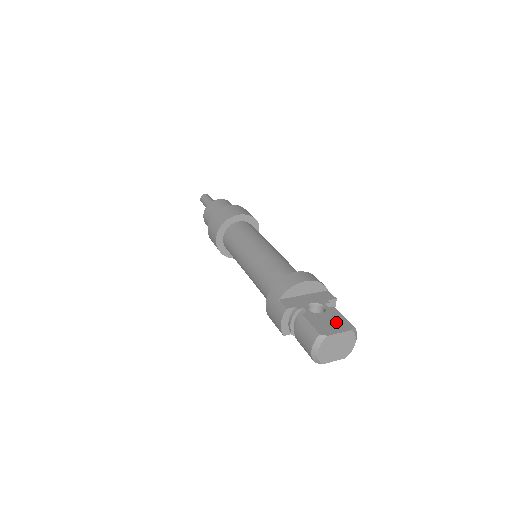
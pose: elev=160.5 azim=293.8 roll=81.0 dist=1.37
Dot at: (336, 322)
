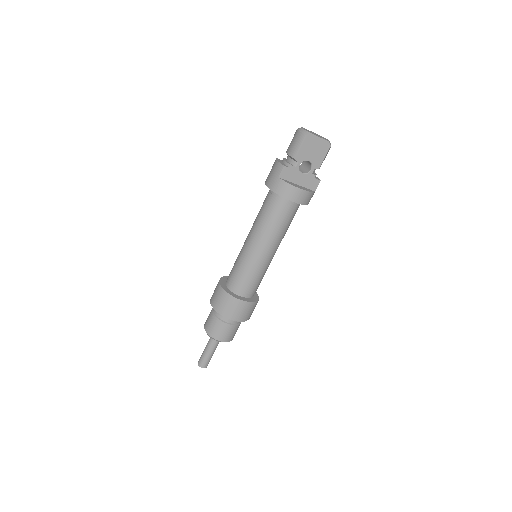
Dot at: occluded
